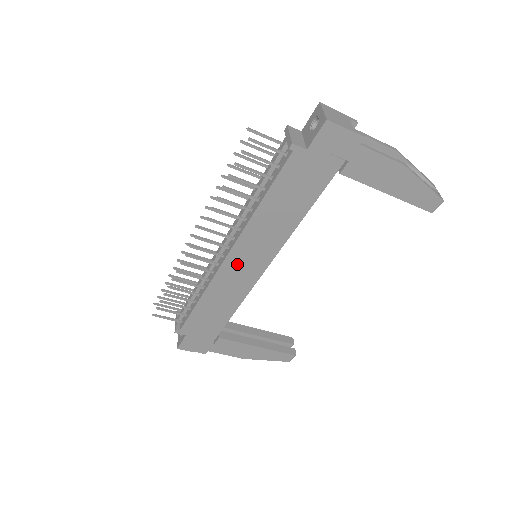
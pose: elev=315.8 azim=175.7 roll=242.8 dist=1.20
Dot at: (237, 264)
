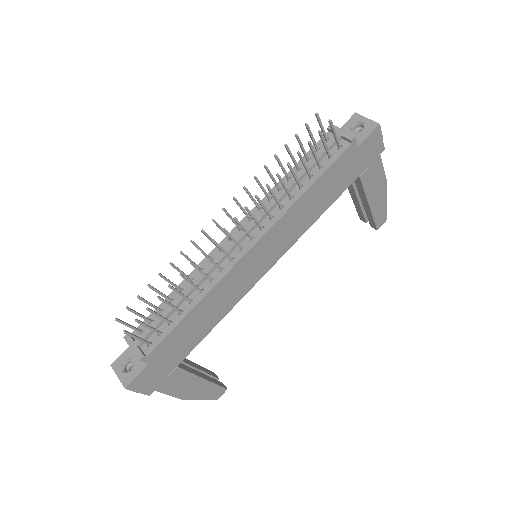
Dot at: (253, 259)
